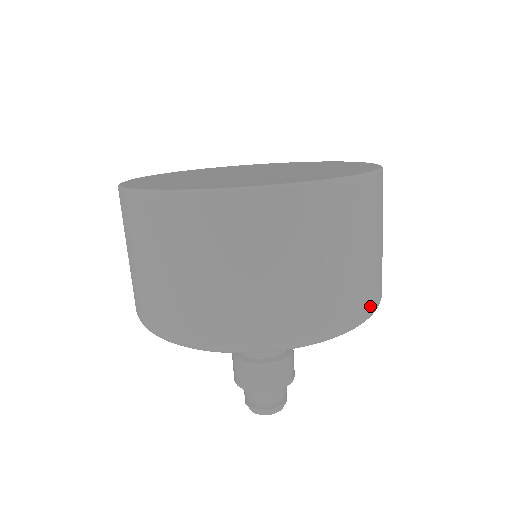
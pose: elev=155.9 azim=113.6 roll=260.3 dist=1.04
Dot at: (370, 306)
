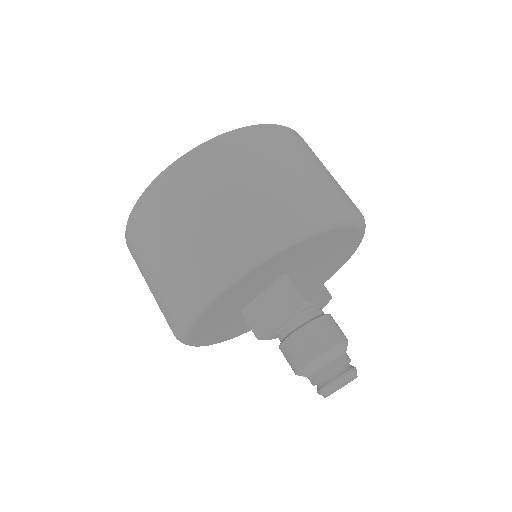
Dot at: occluded
